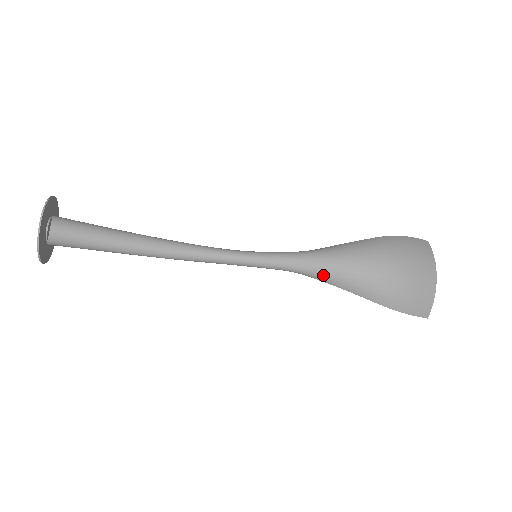
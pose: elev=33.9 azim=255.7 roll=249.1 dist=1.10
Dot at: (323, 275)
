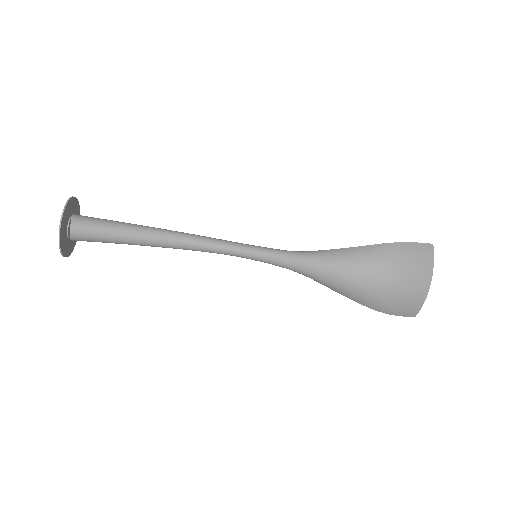
Dot at: (317, 279)
